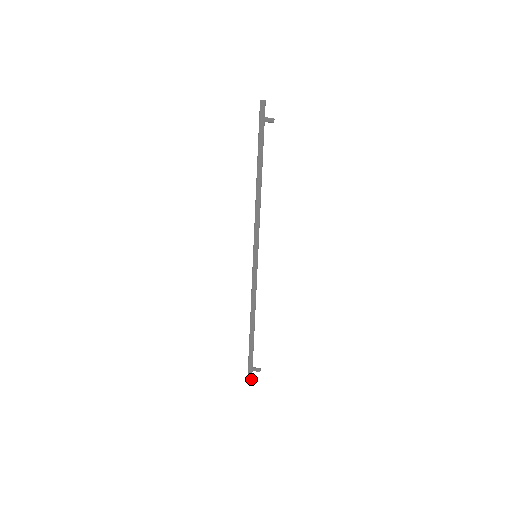
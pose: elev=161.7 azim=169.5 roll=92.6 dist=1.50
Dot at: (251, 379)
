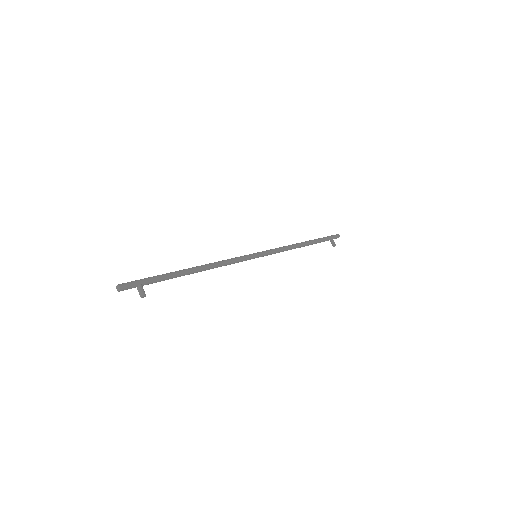
Dot at: (125, 288)
